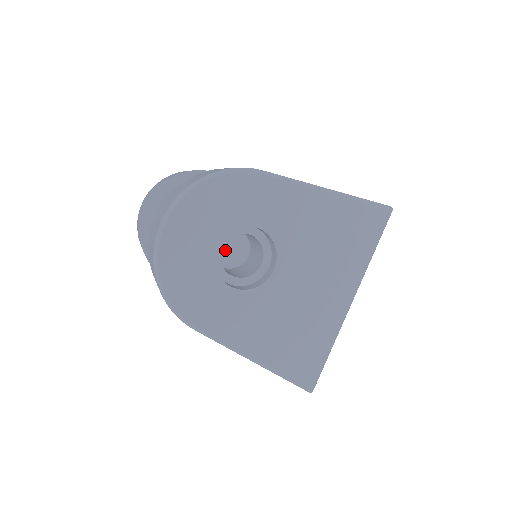
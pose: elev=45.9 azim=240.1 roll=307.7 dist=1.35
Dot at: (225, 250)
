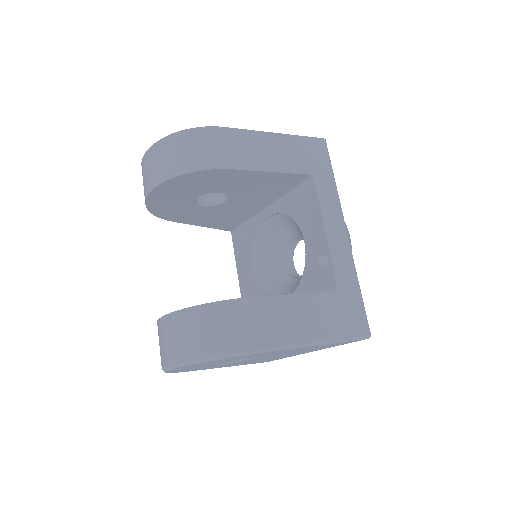
Dot at: (232, 206)
